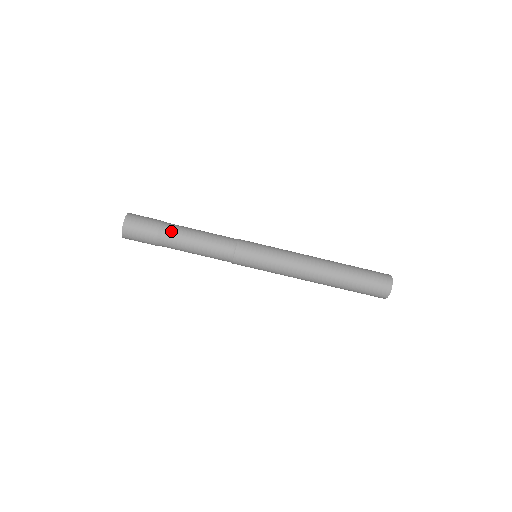
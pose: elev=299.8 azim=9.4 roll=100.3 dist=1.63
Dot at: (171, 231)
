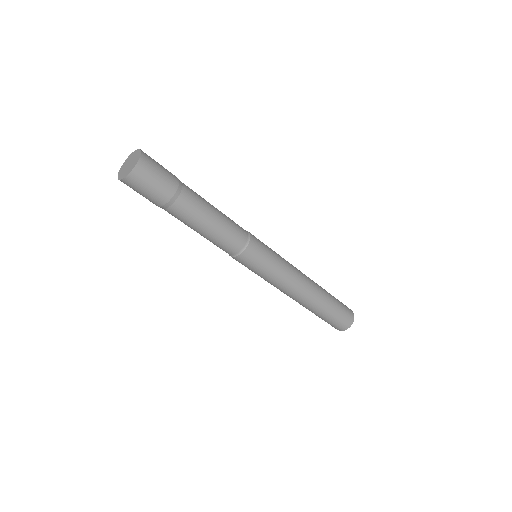
Dot at: (186, 203)
